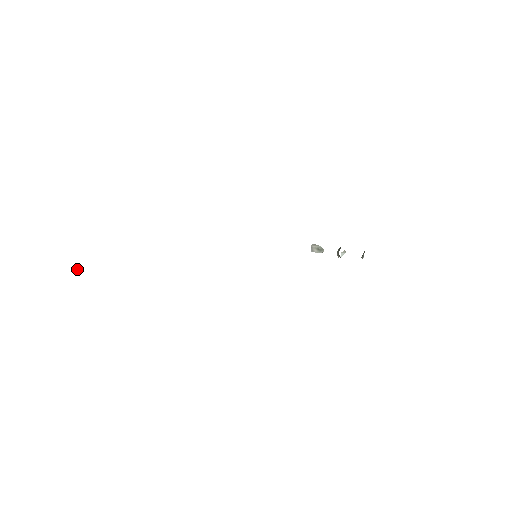
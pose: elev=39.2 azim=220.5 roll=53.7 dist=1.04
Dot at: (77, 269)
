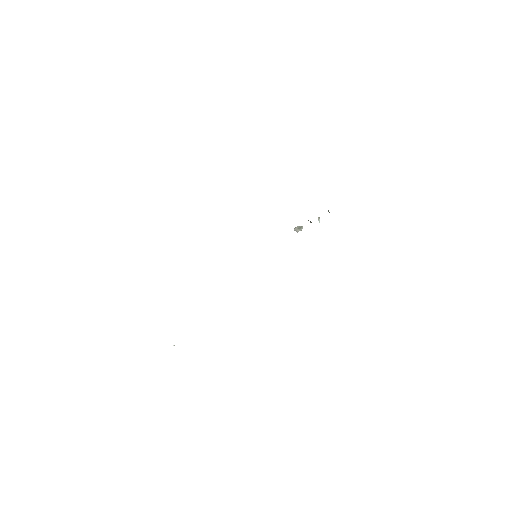
Dot at: (173, 345)
